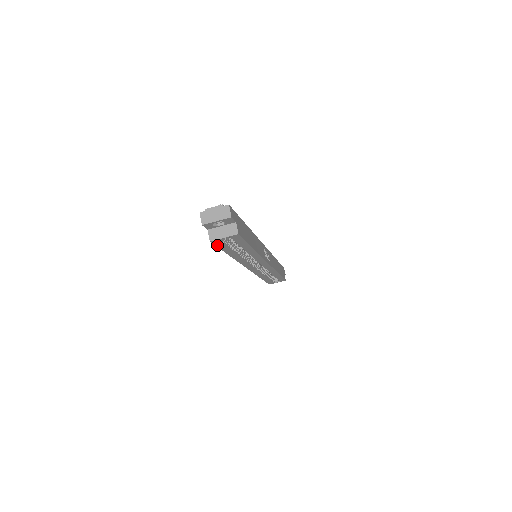
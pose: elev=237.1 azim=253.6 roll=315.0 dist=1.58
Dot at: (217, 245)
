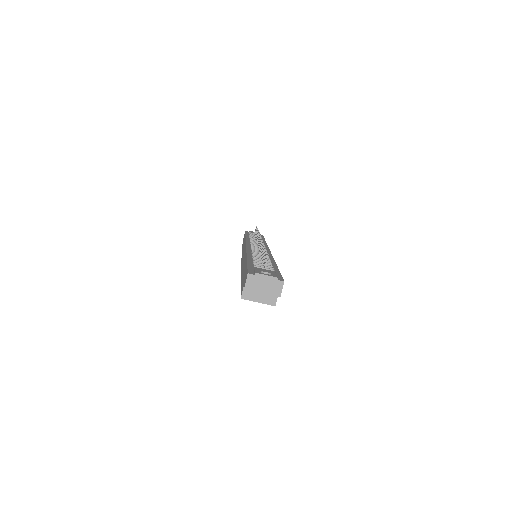
Dot at: occluded
